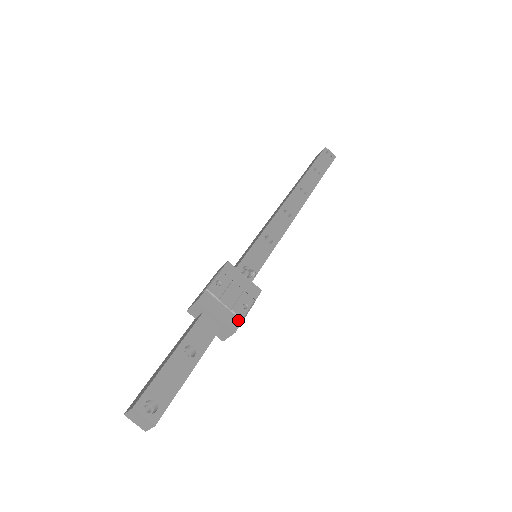
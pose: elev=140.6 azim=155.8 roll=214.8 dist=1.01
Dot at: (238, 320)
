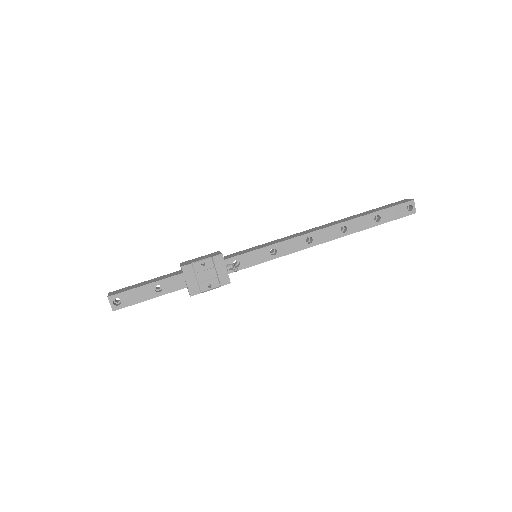
Dot at: (198, 291)
